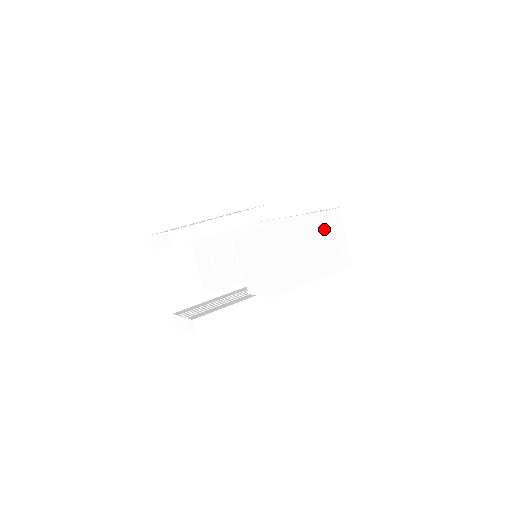
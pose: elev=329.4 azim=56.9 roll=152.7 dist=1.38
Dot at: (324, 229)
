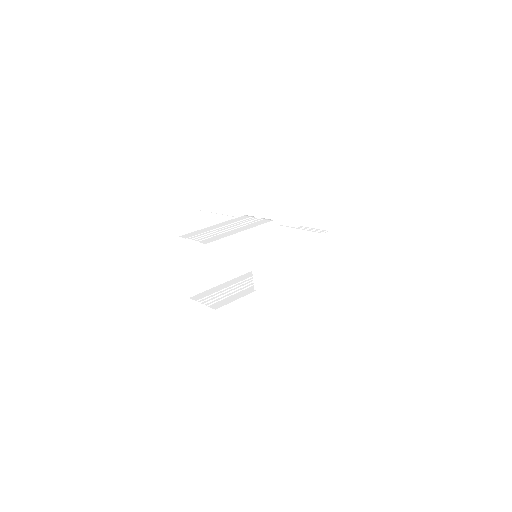
Dot at: (316, 247)
